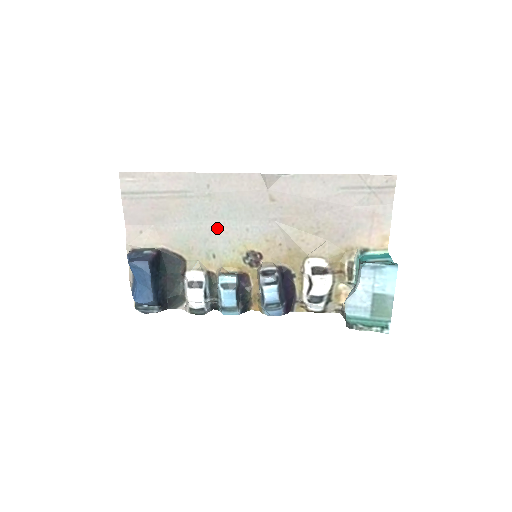
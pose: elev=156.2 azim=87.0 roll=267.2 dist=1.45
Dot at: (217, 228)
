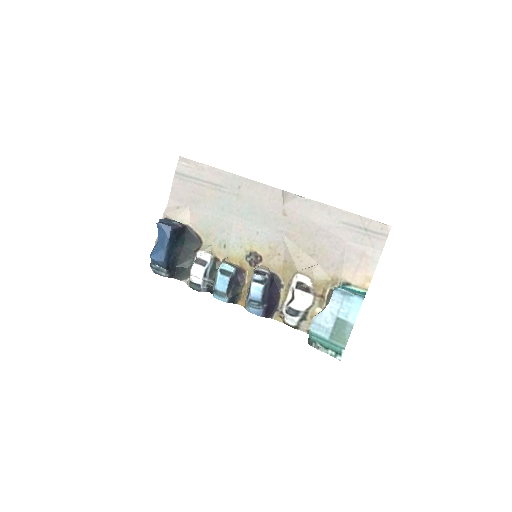
Dot at: (235, 224)
